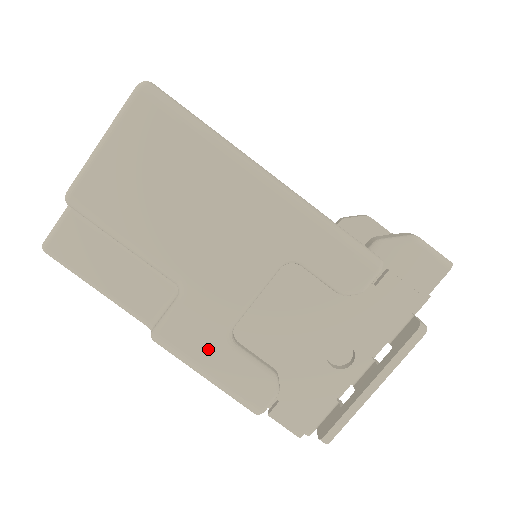
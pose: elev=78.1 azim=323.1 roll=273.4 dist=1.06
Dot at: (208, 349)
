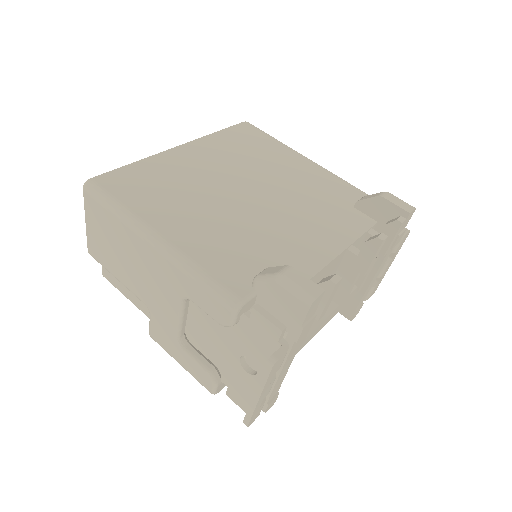
Dot at: (172, 348)
